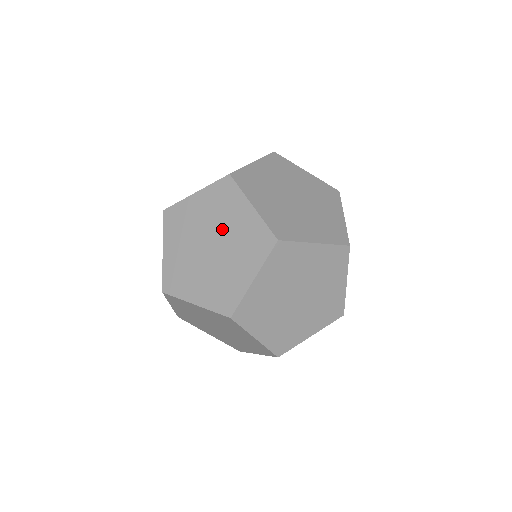
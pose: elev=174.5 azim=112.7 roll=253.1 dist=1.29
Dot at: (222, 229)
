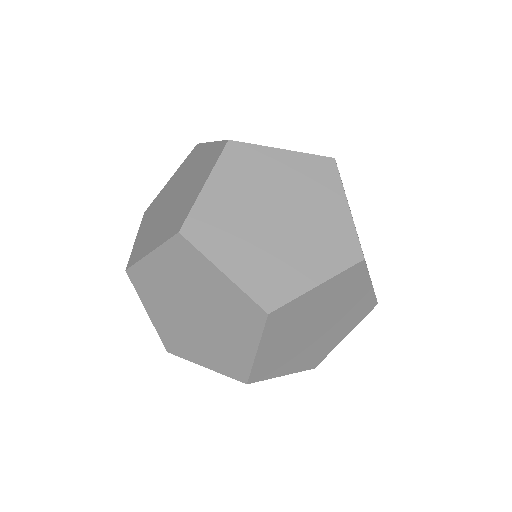
Dot at: (185, 178)
